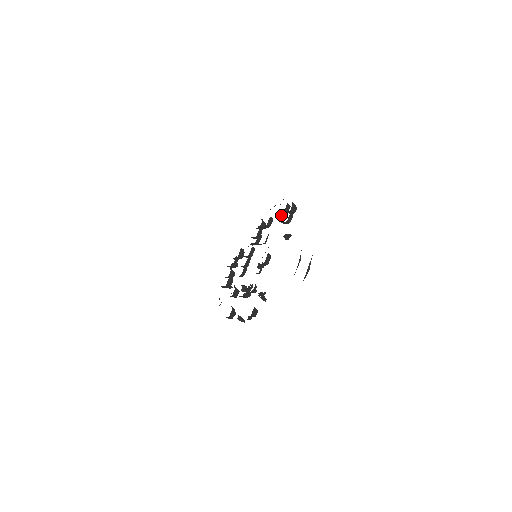
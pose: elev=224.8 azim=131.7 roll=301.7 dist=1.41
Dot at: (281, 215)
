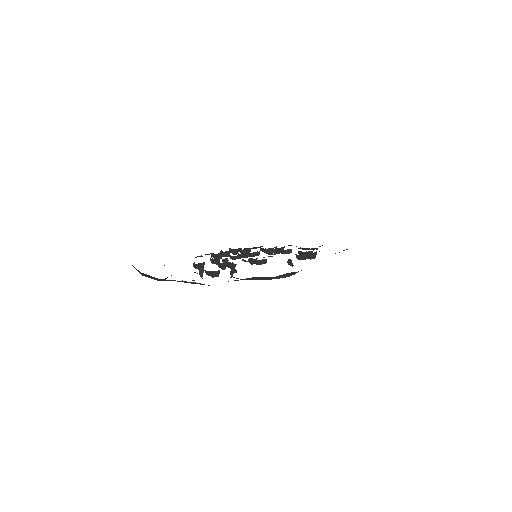
Dot at: (300, 253)
